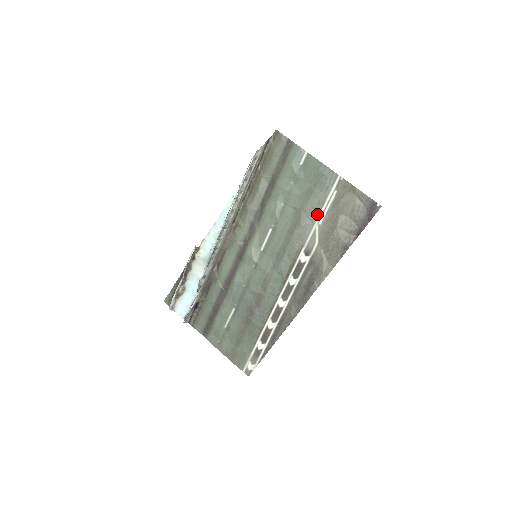
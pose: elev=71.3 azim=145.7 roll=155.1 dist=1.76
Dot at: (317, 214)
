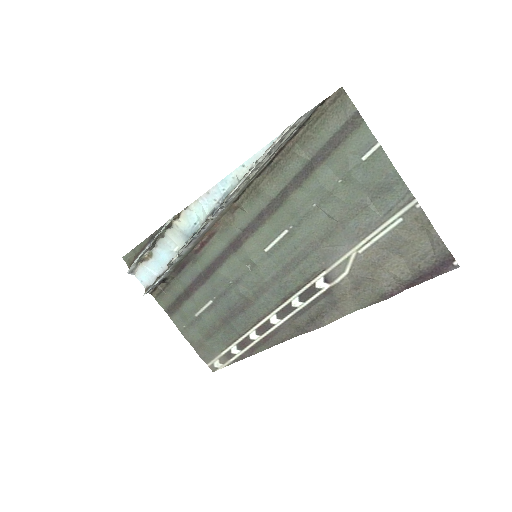
Dot at: (360, 238)
